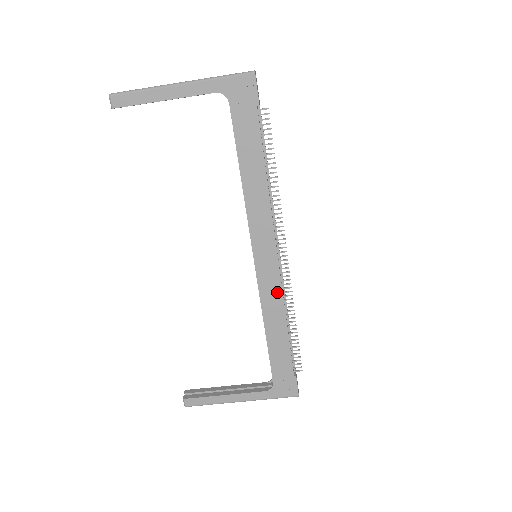
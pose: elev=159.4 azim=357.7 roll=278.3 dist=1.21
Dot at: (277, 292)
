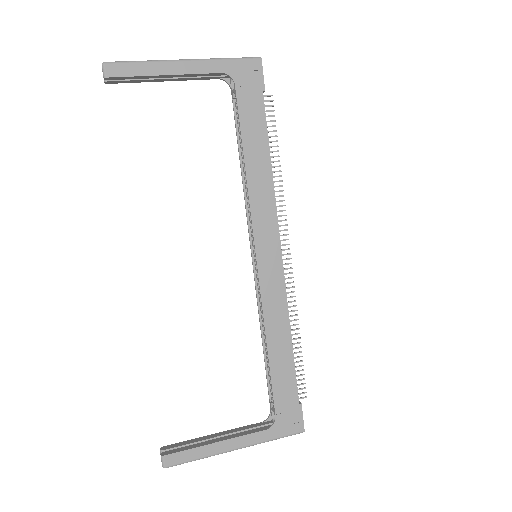
Dot at: (281, 296)
